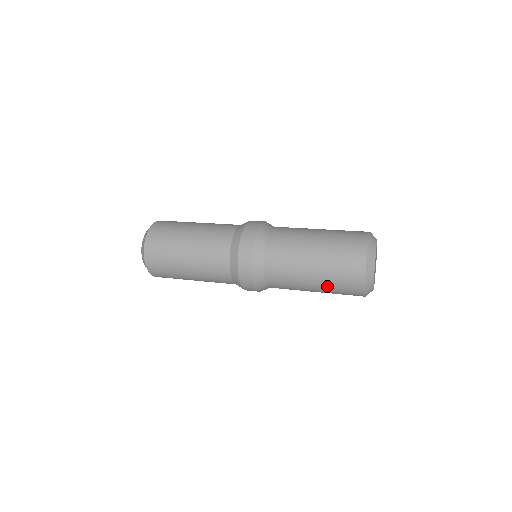
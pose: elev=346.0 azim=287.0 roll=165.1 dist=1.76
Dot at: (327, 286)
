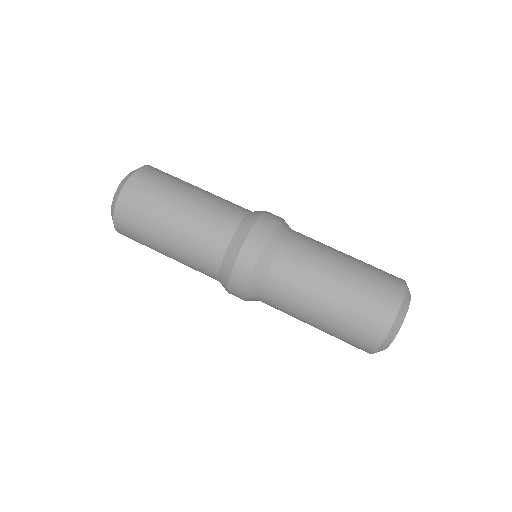
Dot at: occluded
